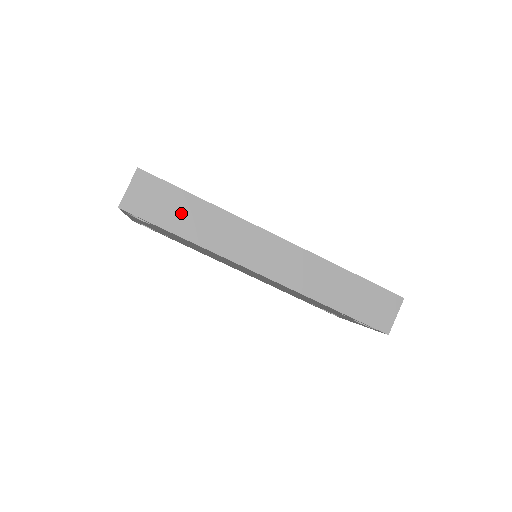
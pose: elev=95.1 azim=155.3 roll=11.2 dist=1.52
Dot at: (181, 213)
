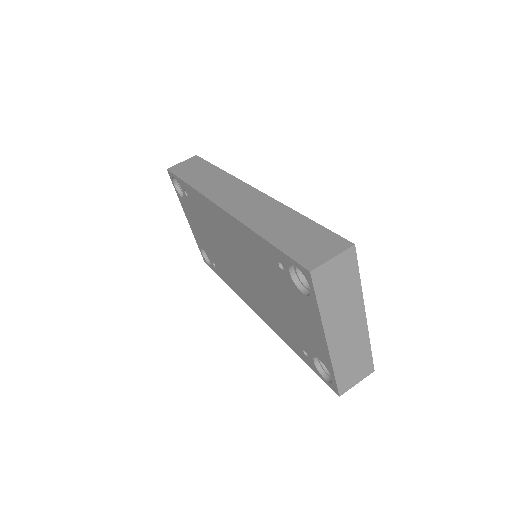
Dot at: (199, 173)
